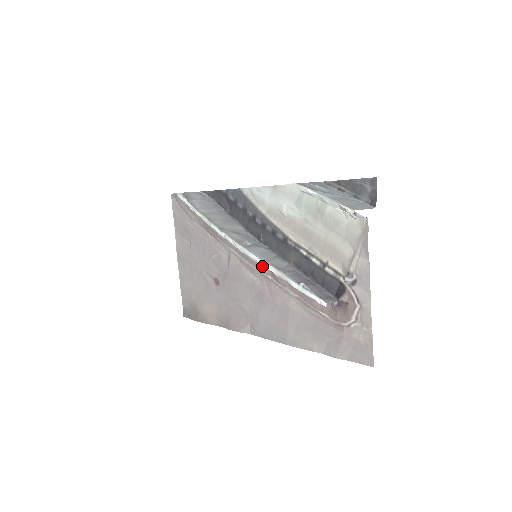
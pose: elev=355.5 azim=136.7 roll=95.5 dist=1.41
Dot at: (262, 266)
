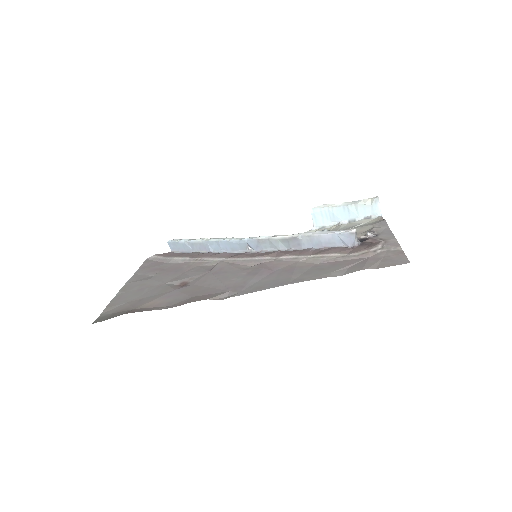
Dot at: (265, 254)
